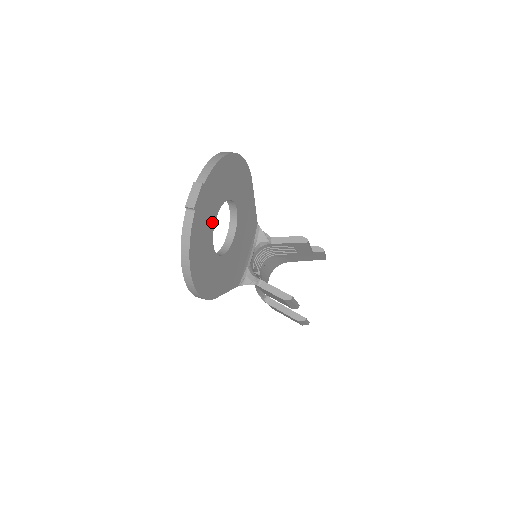
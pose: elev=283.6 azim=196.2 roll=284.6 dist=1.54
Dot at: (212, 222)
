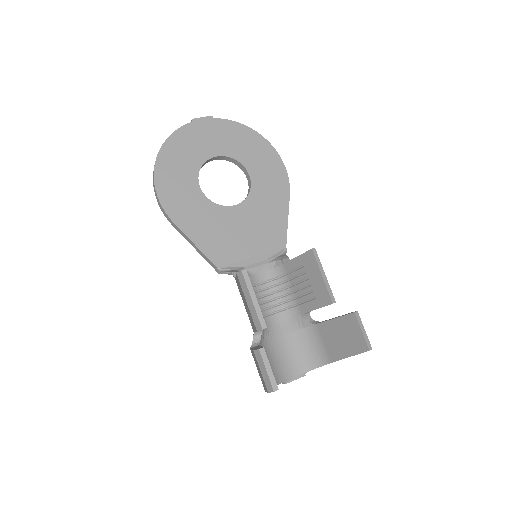
Dot at: (209, 154)
